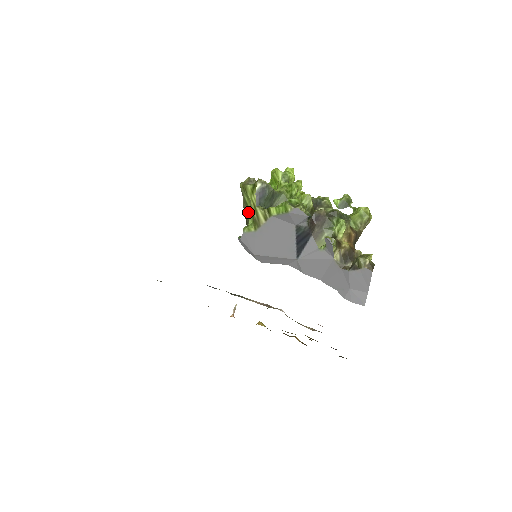
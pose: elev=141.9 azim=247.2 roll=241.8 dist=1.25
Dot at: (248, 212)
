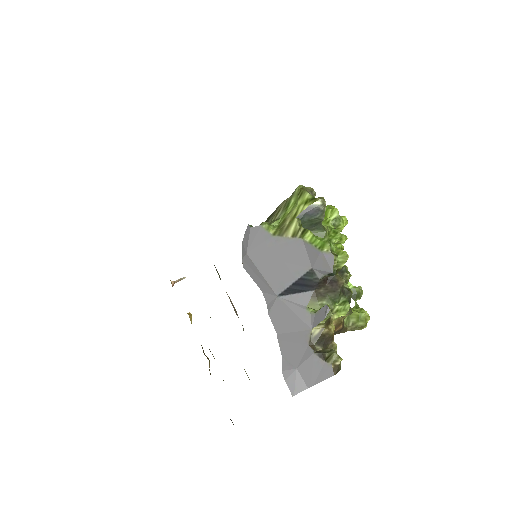
Dot at: (281, 214)
